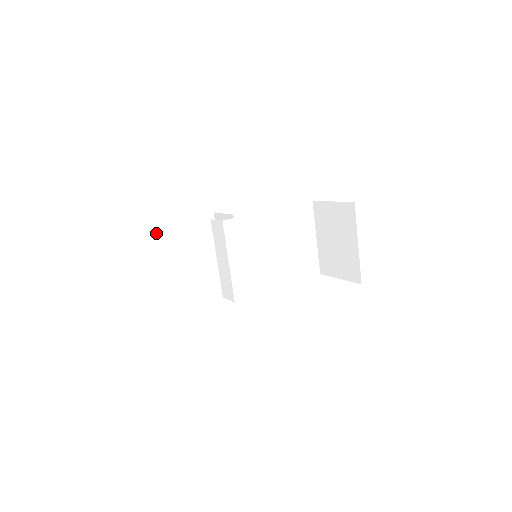
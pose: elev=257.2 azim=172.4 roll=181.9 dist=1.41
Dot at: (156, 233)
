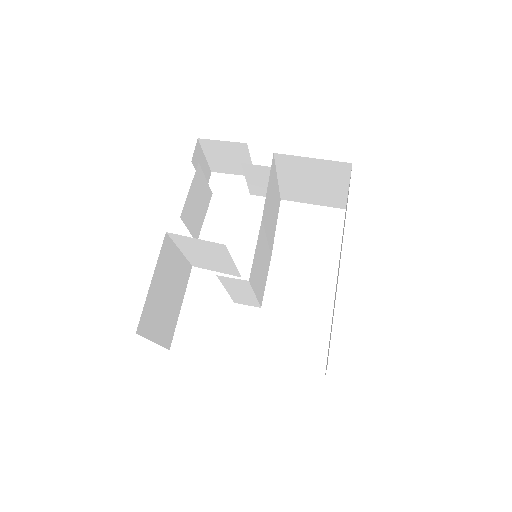
Dot at: (145, 319)
